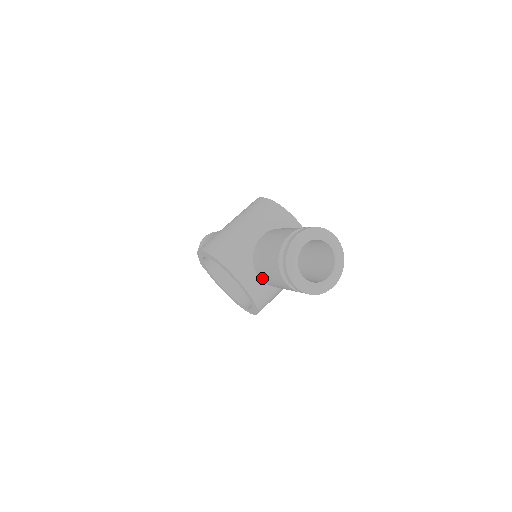
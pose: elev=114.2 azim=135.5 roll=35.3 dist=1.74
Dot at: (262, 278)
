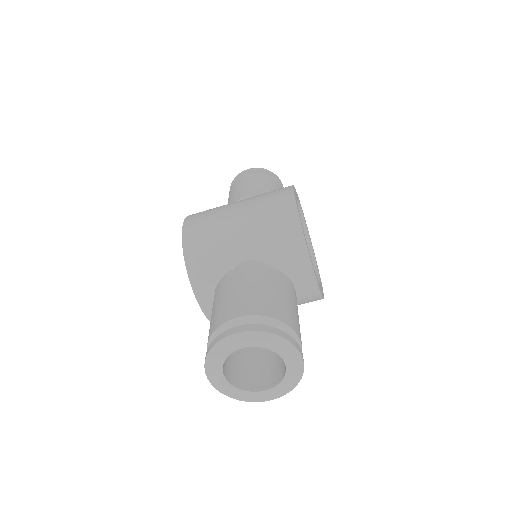
Dot at: occluded
